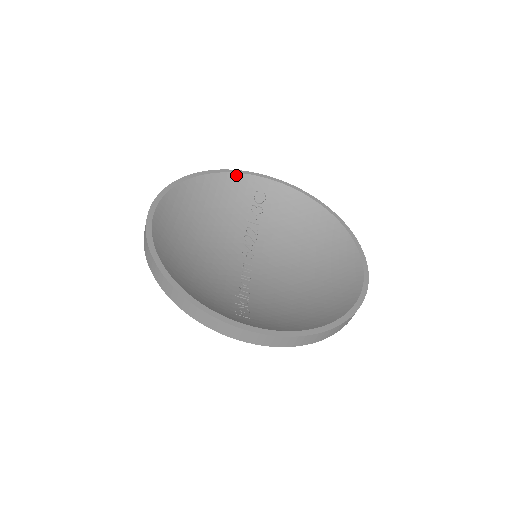
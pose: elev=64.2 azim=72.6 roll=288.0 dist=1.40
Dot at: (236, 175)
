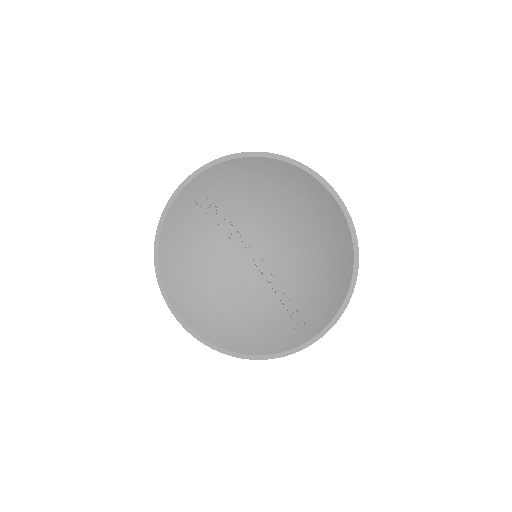
Dot at: (171, 211)
